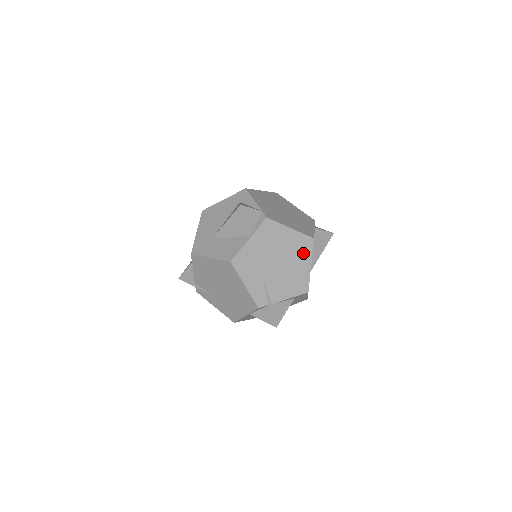
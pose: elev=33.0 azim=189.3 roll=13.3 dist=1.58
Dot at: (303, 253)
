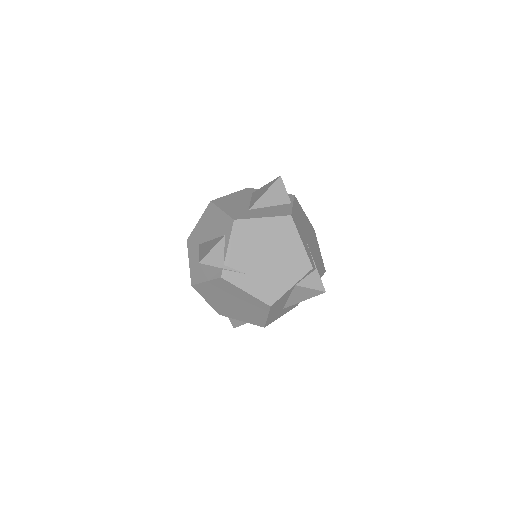
Dot at: (314, 237)
